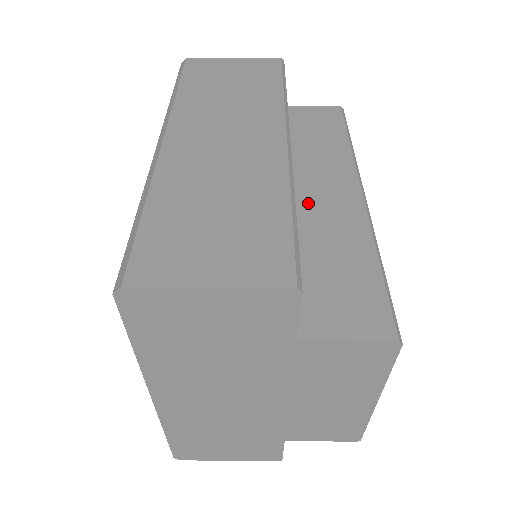
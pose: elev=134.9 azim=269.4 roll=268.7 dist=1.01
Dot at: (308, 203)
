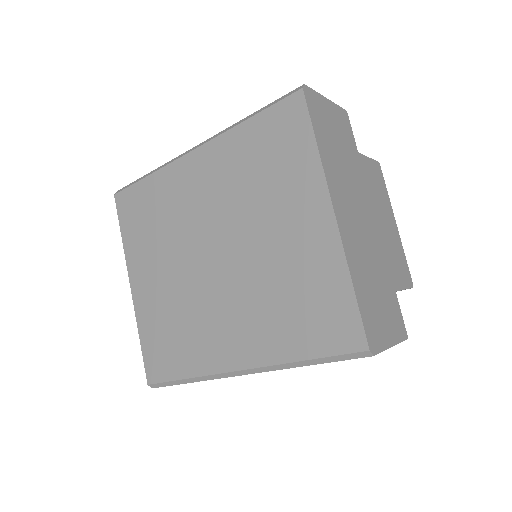
Dot at: occluded
